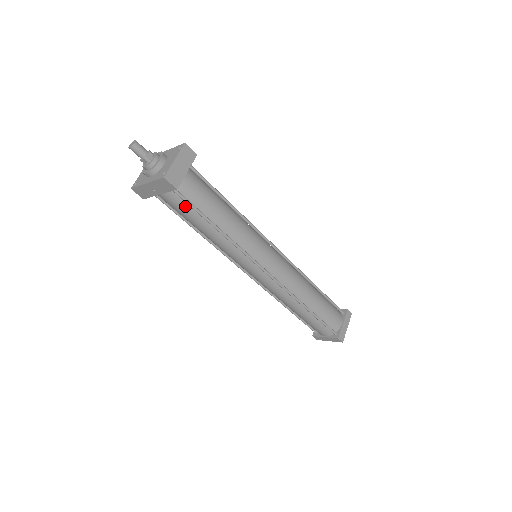
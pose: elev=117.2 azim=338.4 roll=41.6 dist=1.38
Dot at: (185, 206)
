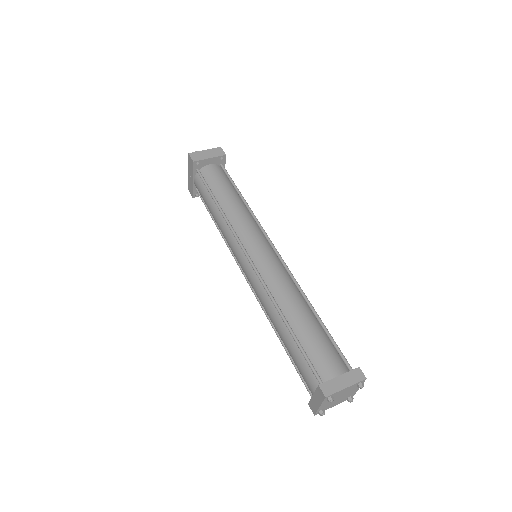
Dot at: (203, 187)
